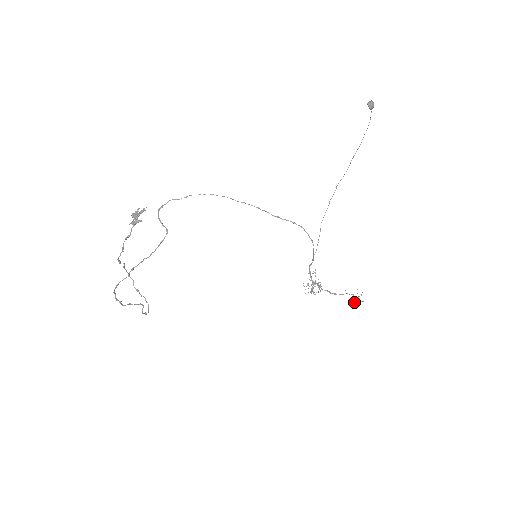
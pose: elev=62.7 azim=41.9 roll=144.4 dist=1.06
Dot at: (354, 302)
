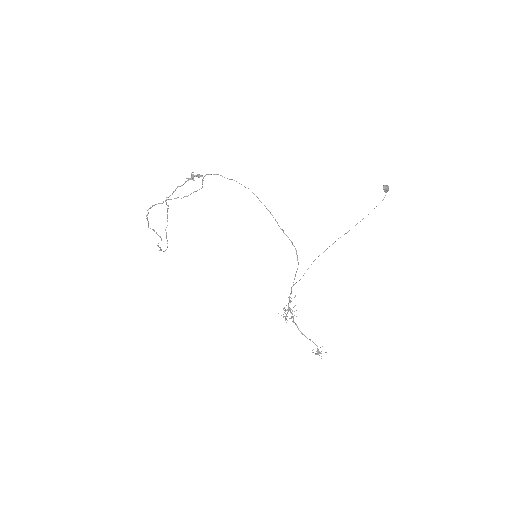
Dot at: (315, 354)
